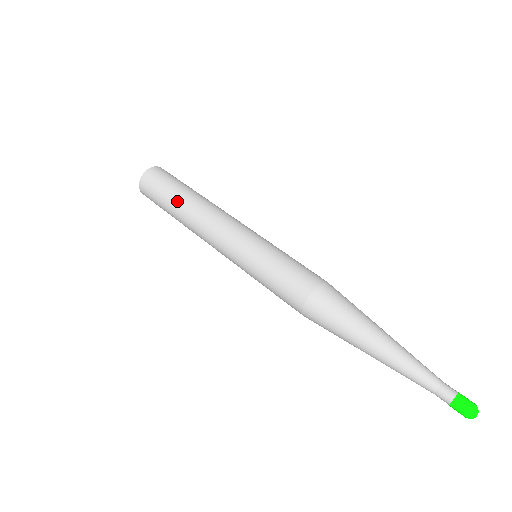
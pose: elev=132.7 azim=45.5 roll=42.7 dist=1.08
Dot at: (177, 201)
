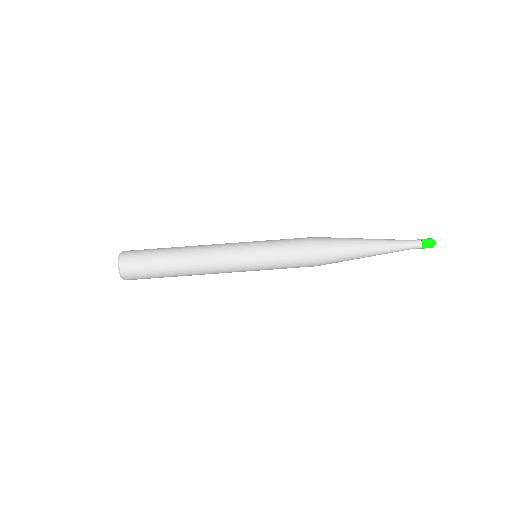
Dot at: (170, 259)
